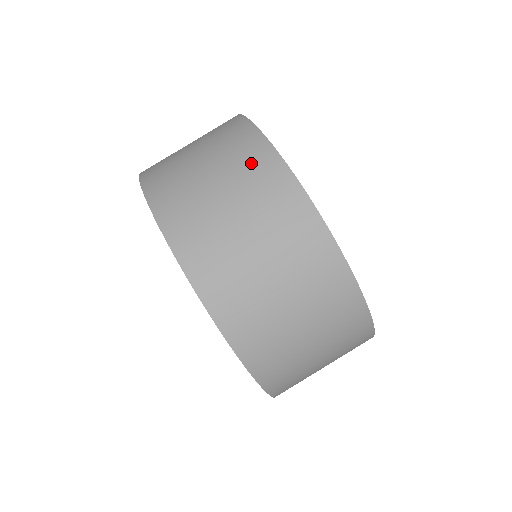
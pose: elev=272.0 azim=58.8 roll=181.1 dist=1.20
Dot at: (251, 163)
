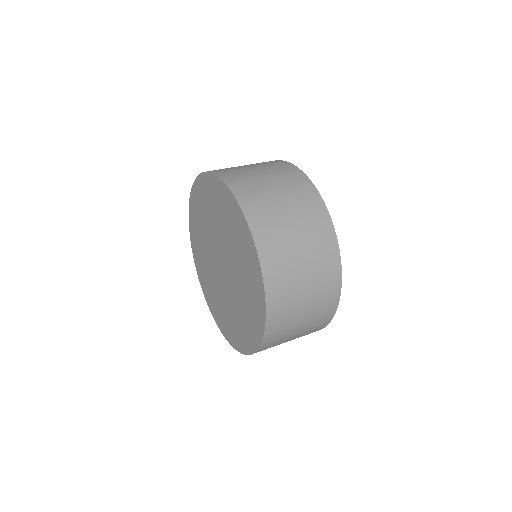
Dot at: occluded
